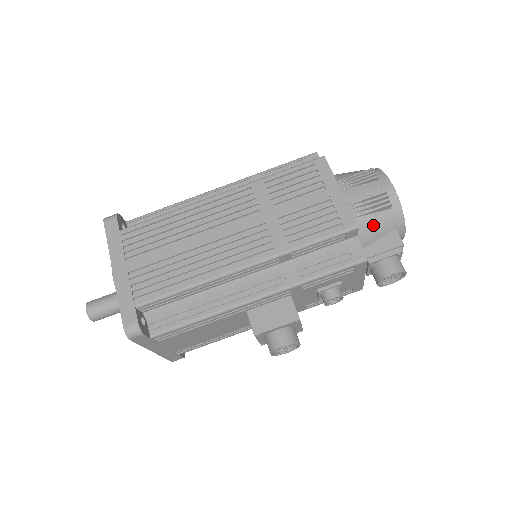
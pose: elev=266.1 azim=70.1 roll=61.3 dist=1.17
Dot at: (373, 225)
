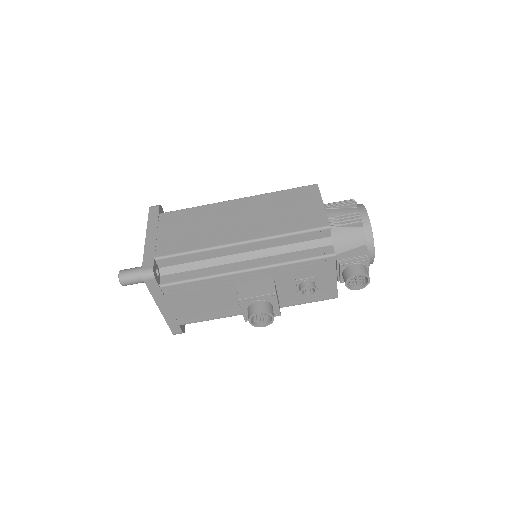
Dot at: (347, 236)
